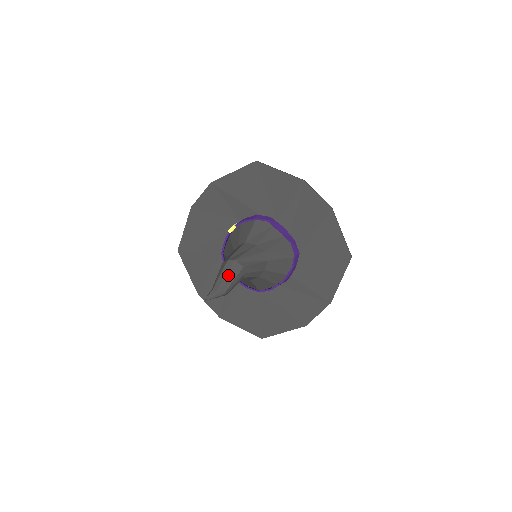
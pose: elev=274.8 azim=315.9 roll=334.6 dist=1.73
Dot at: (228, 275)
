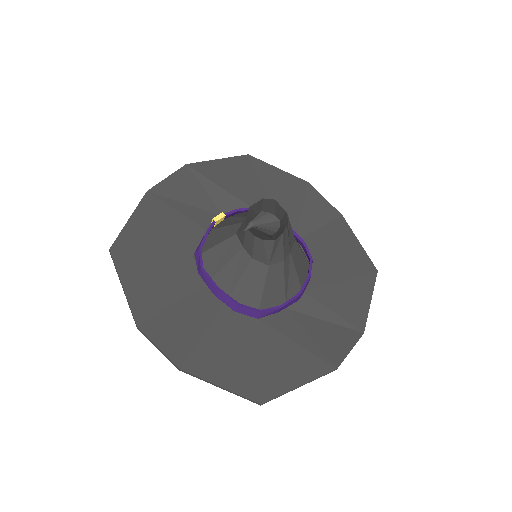
Dot at: (275, 207)
